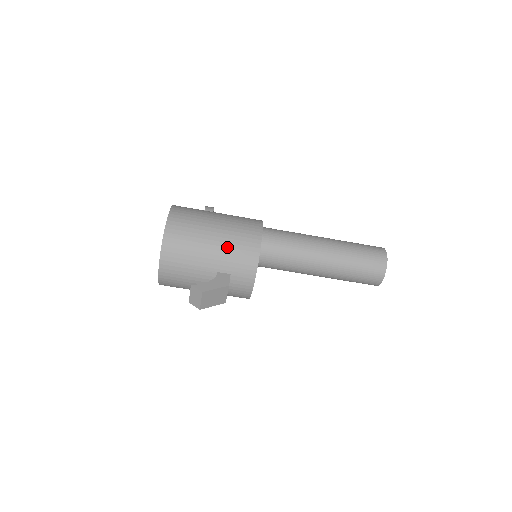
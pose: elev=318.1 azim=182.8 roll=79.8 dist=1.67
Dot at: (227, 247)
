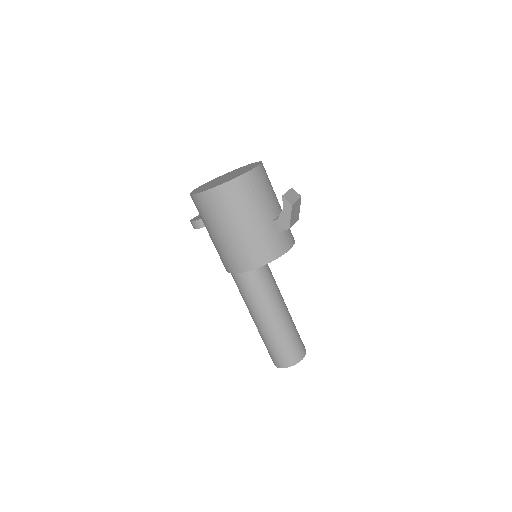
Dot at: occluded
